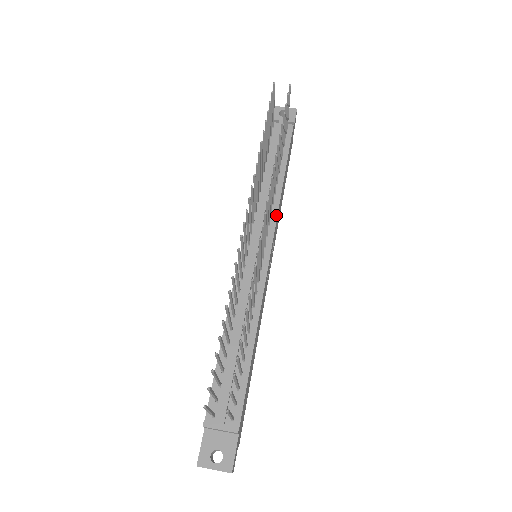
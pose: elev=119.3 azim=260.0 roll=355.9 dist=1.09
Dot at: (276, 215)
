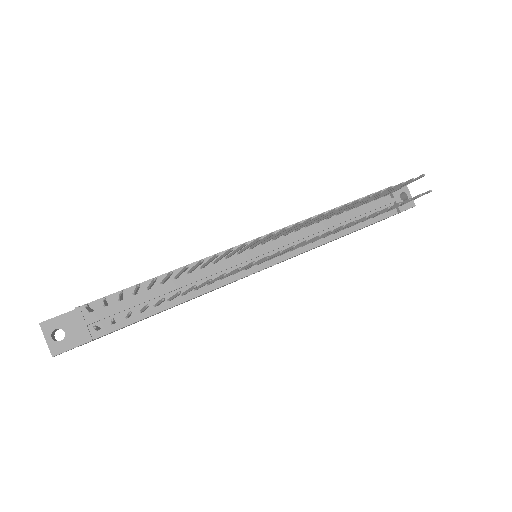
Dot at: (304, 251)
